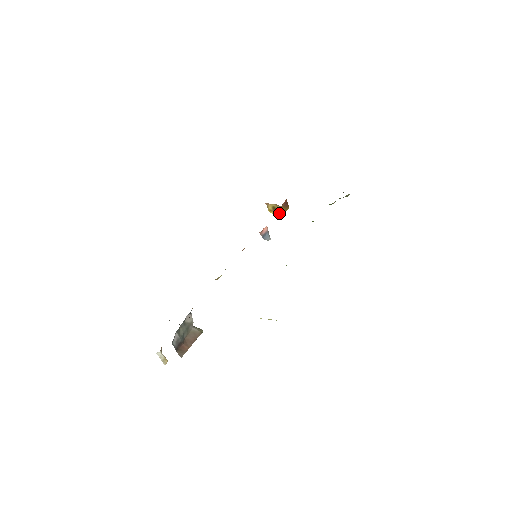
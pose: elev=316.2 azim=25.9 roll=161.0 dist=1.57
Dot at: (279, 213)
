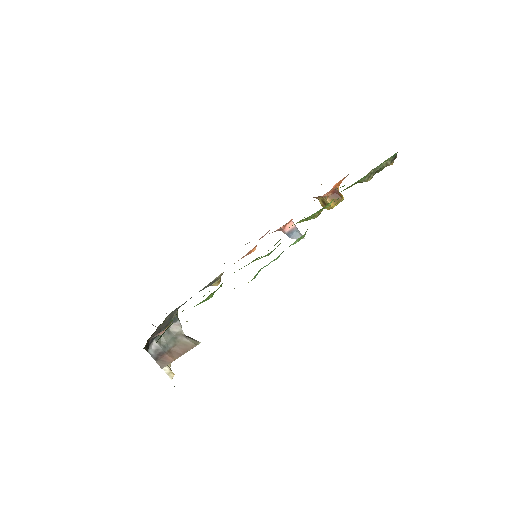
Dot at: (329, 207)
